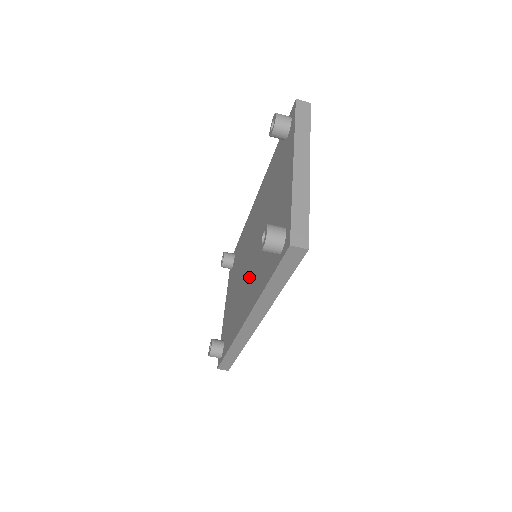
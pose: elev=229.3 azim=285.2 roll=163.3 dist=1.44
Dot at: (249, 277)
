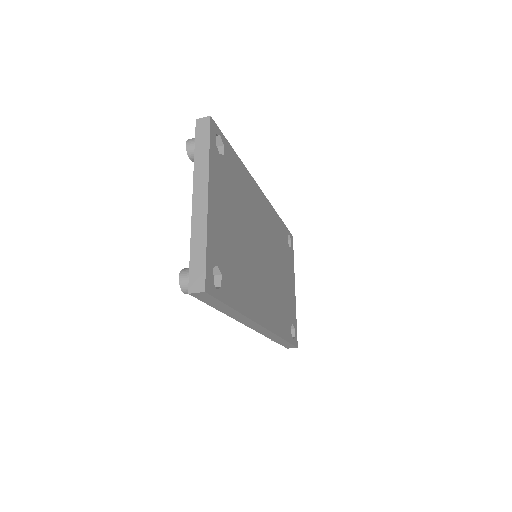
Dot at: occluded
